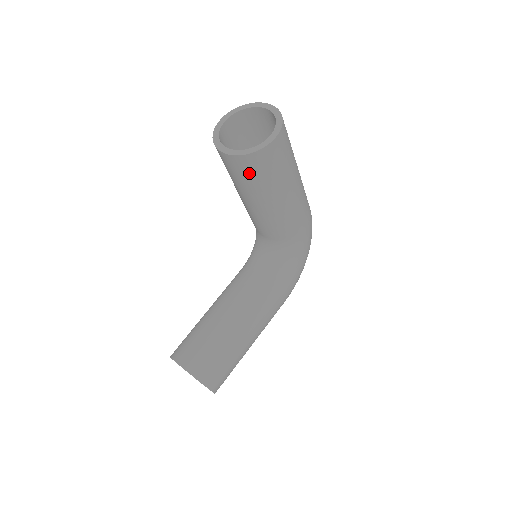
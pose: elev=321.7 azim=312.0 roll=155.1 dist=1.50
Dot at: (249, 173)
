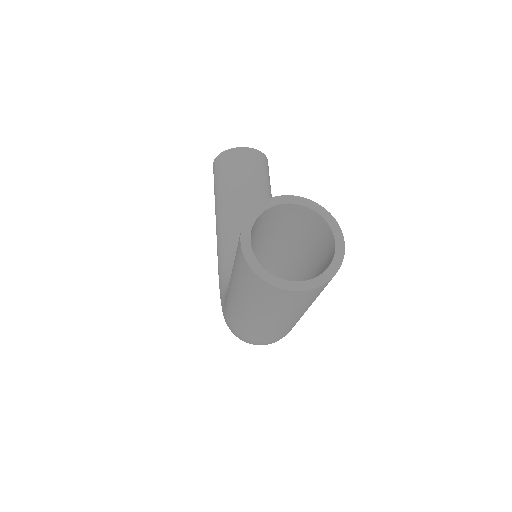
Dot at: (259, 167)
